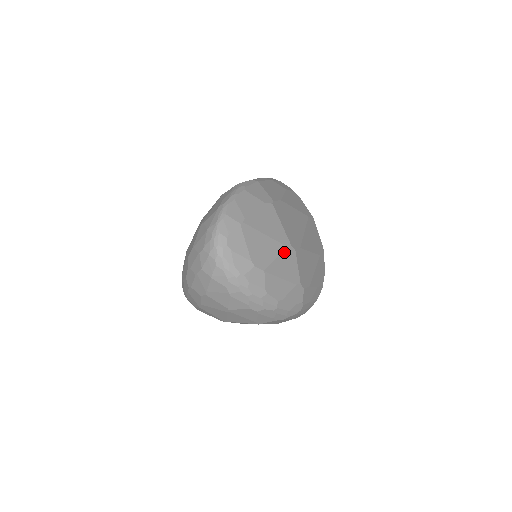
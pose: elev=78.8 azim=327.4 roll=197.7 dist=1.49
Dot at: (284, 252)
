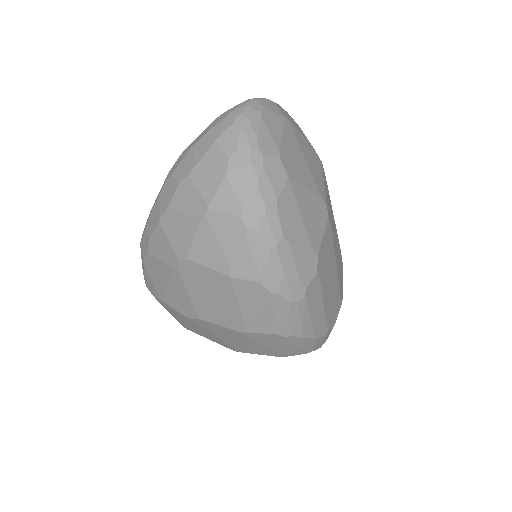
Dot at: (317, 198)
